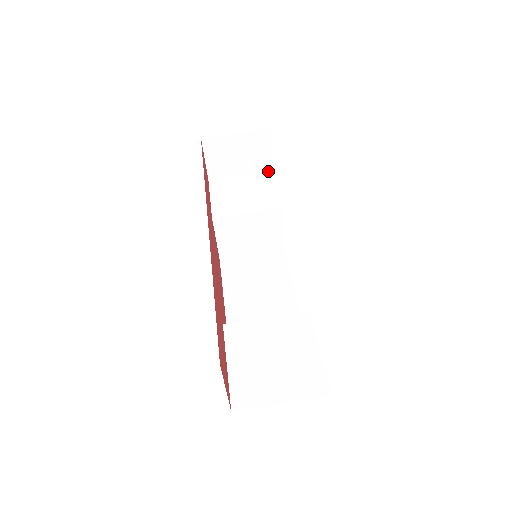
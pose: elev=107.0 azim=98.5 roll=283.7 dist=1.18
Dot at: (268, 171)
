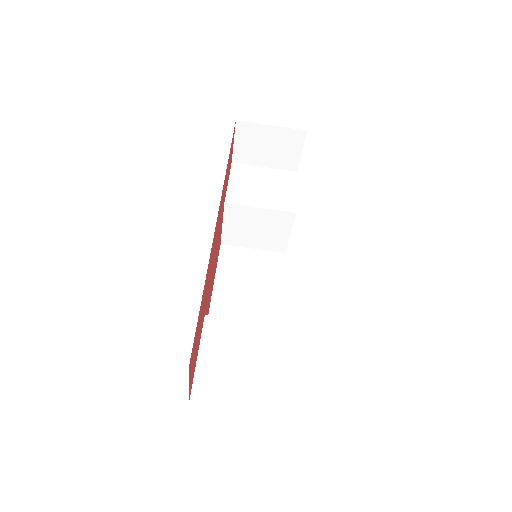
Dot at: (293, 171)
